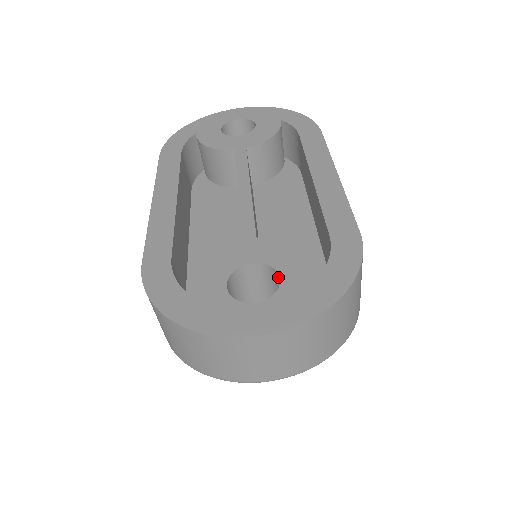
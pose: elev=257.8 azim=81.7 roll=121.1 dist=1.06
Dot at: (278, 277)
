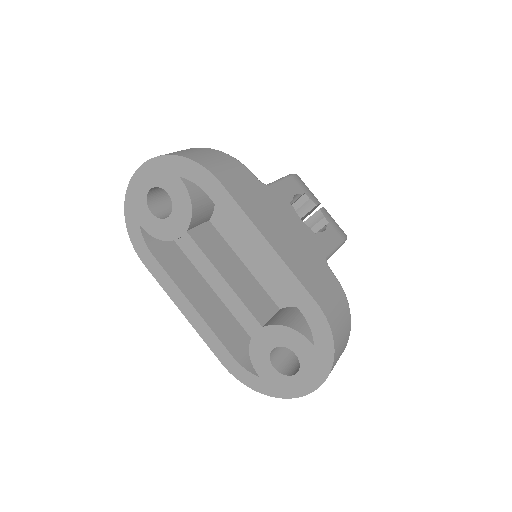
Dot at: (293, 349)
